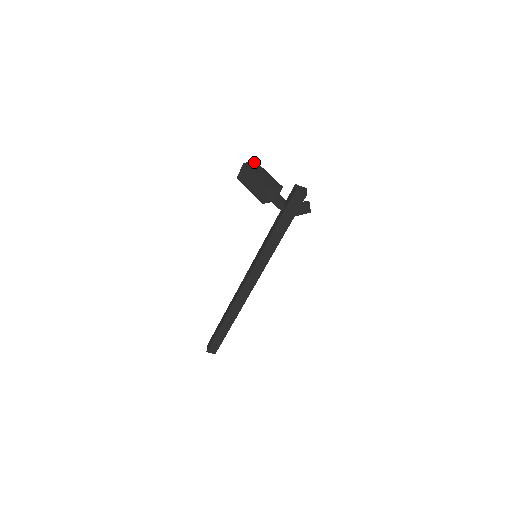
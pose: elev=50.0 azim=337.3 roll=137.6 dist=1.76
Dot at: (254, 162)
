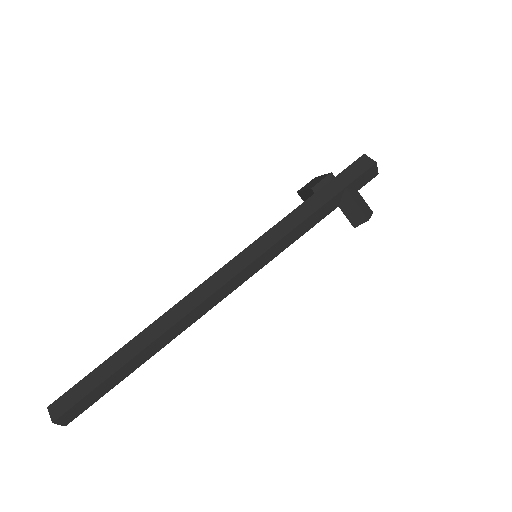
Dot at: occluded
